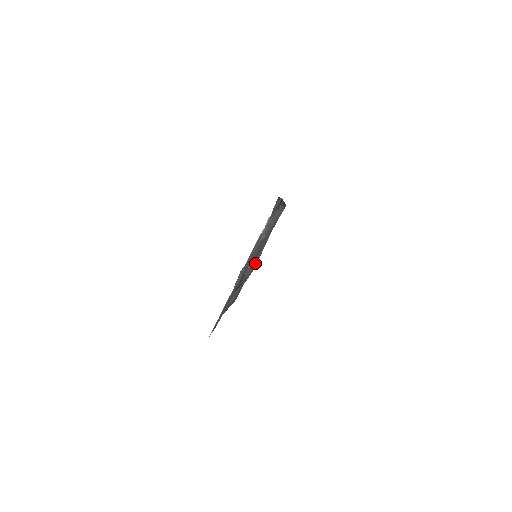
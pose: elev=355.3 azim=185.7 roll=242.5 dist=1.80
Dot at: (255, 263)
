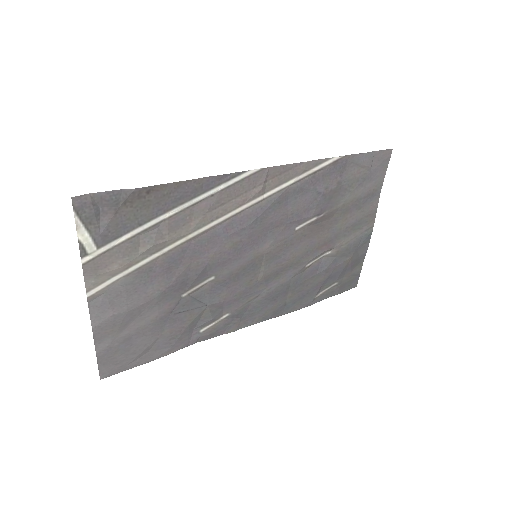
Dot at: (336, 253)
